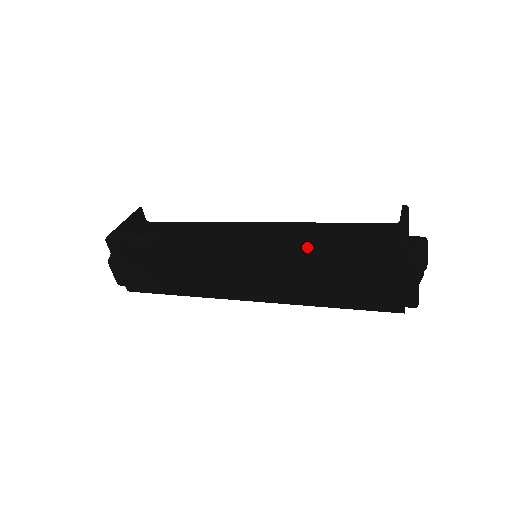
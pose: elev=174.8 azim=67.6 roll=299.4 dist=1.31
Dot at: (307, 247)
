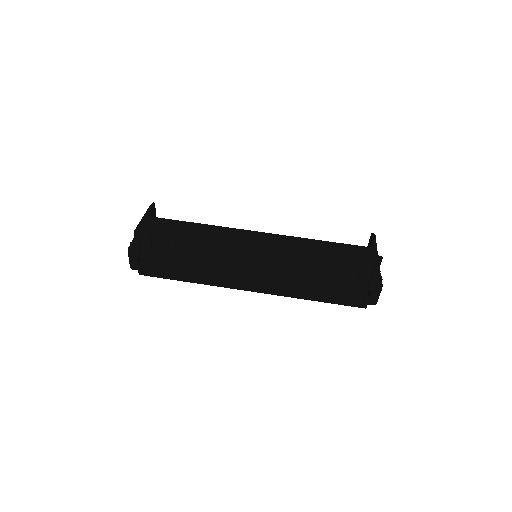
Dot at: (312, 259)
